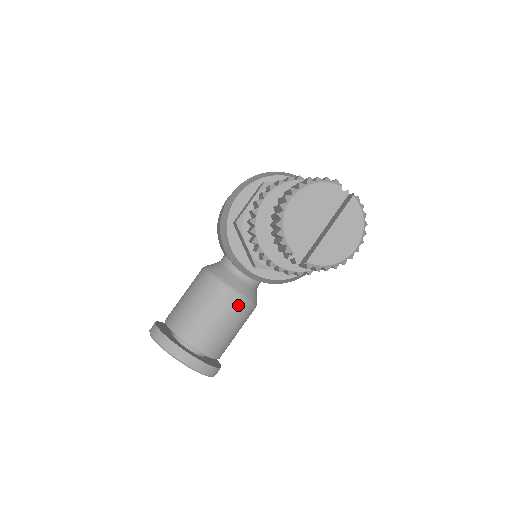
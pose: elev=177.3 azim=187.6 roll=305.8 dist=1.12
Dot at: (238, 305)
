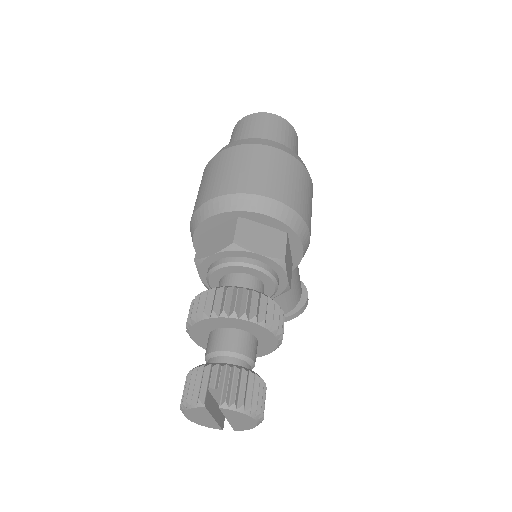
Dot at: occluded
